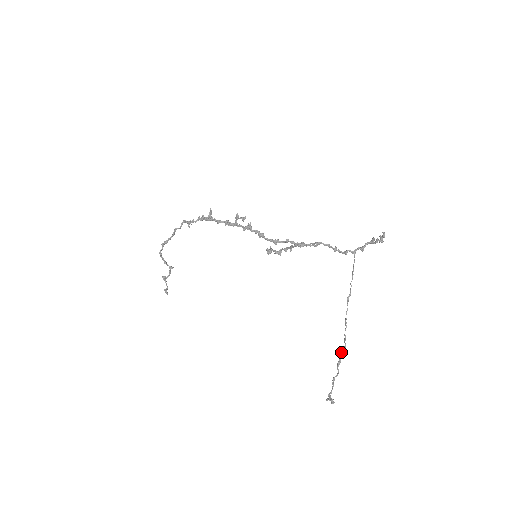
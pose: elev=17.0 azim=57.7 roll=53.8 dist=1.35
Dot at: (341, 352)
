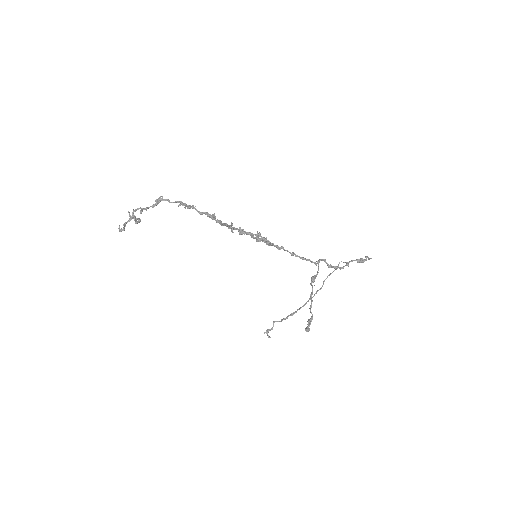
Dot at: (291, 314)
